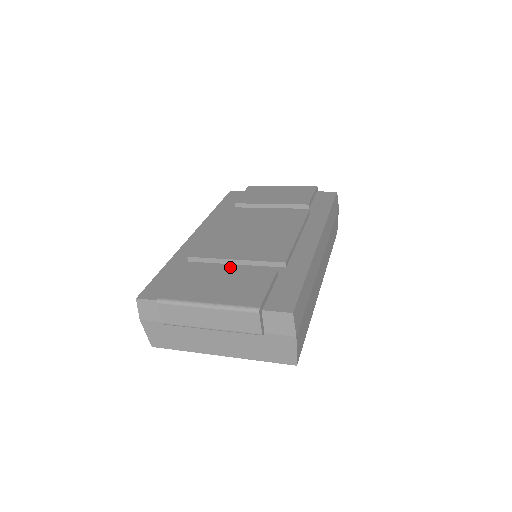
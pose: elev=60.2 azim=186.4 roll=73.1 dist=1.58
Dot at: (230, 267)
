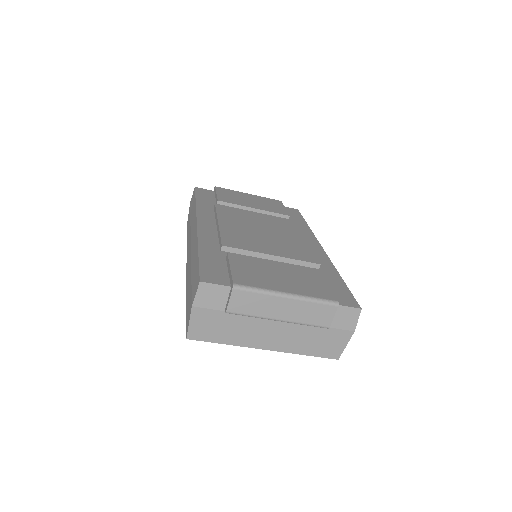
Dot at: occluded
